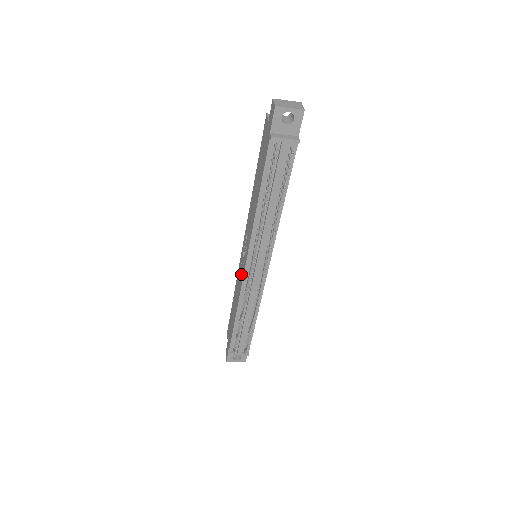
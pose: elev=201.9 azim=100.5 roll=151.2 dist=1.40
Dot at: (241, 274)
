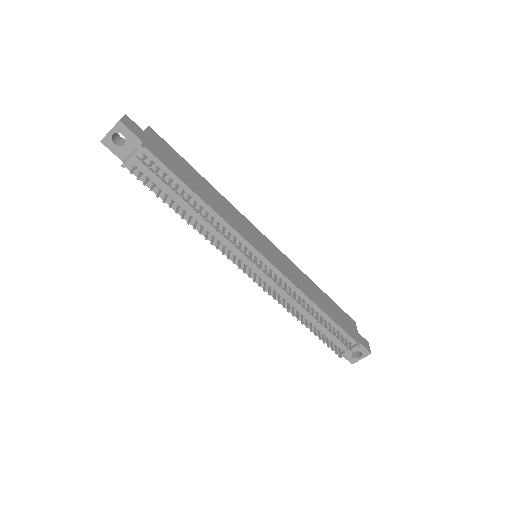
Dot at: occluded
